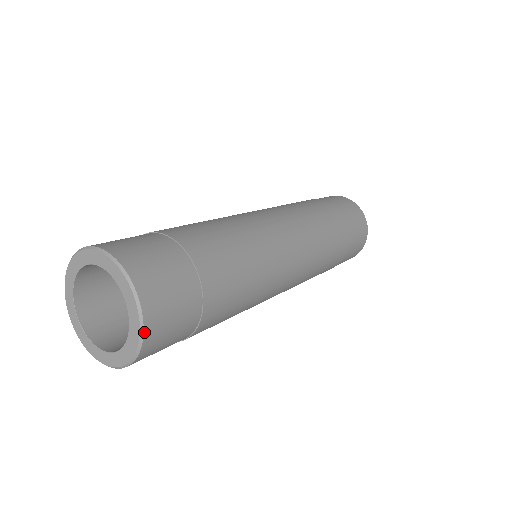
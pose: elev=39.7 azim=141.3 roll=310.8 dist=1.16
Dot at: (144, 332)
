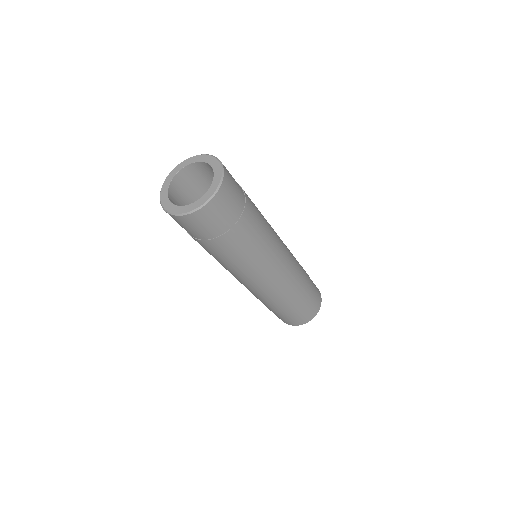
Dot at: (224, 177)
